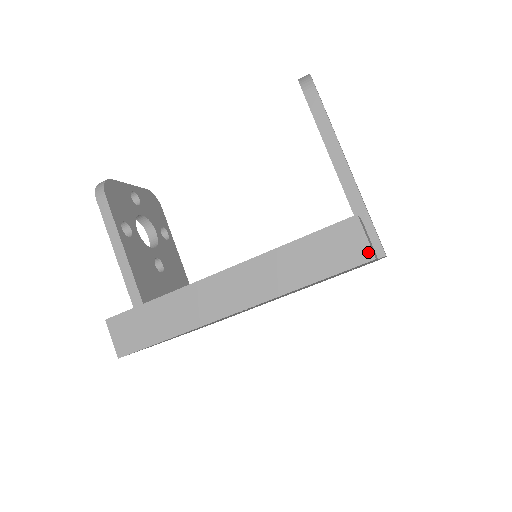
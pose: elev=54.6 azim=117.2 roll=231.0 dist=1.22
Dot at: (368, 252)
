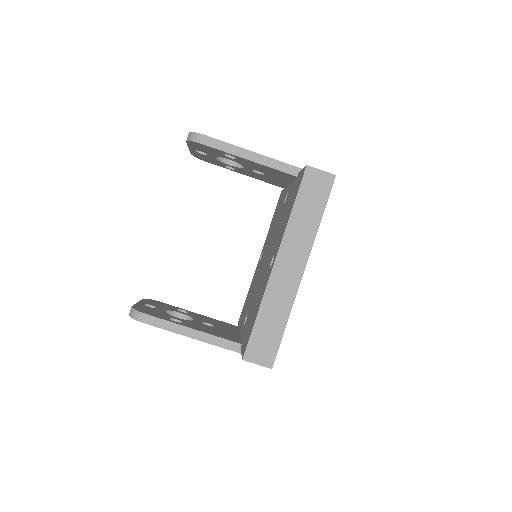
Dot at: (330, 176)
